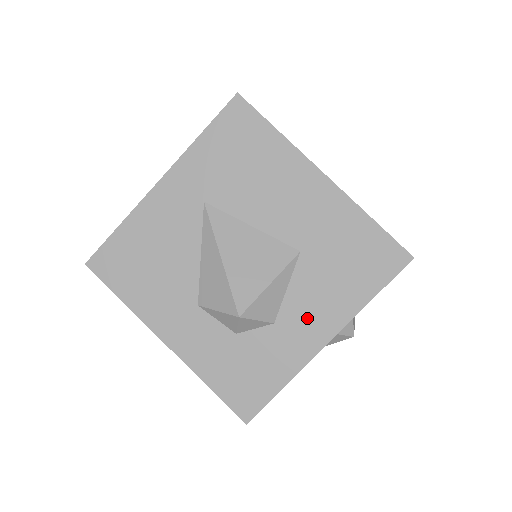
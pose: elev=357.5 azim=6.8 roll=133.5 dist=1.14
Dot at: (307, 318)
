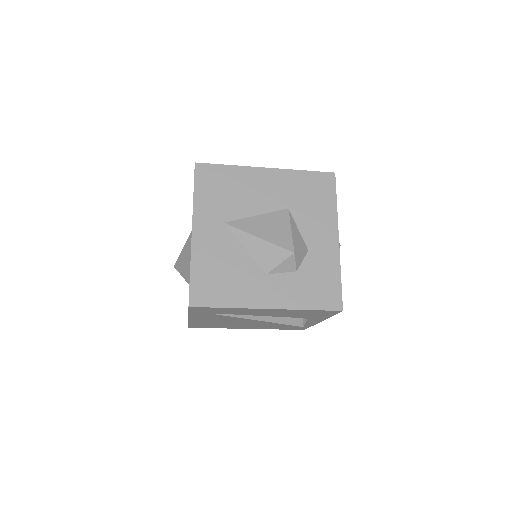
Dot at: (320, 235)
